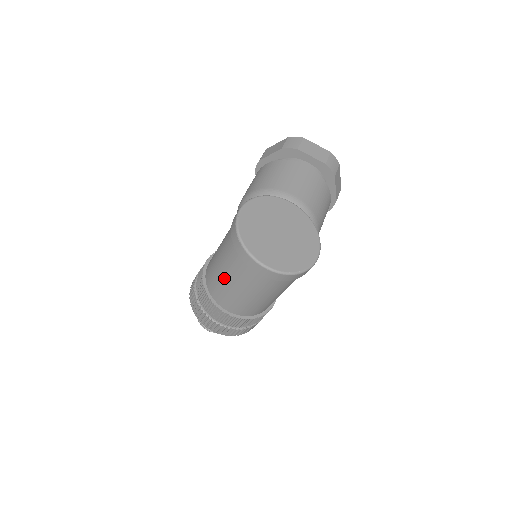
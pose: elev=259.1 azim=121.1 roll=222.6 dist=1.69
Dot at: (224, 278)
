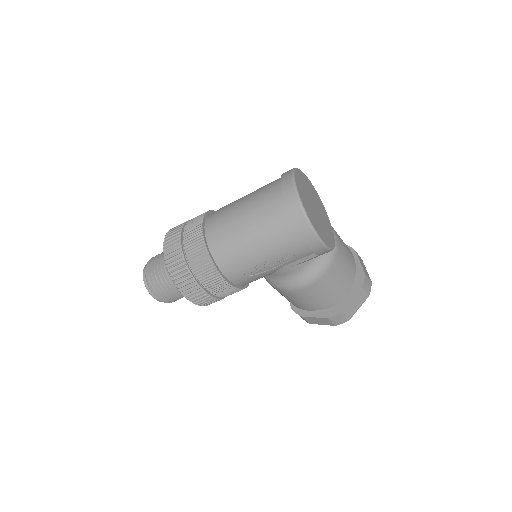
Dot at: (242, 198)
